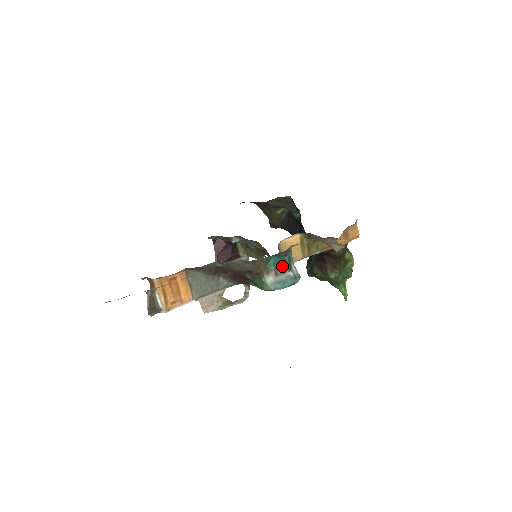
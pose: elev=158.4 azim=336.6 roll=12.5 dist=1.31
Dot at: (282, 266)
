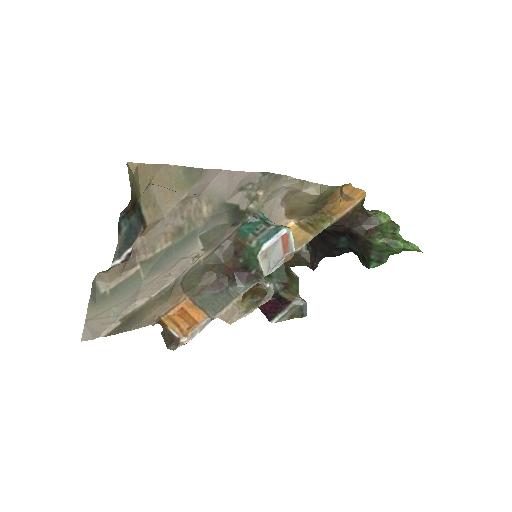
Dot at: (259, 228)
